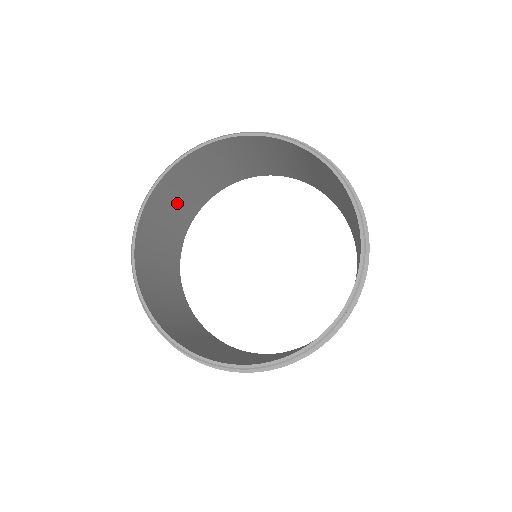
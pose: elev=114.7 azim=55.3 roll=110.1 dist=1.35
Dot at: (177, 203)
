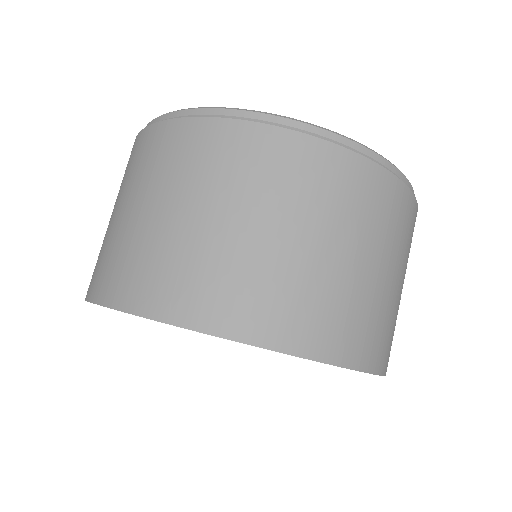
Dot at: occluded
